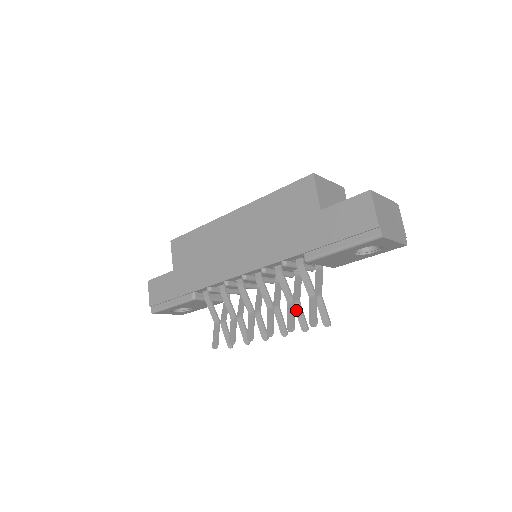
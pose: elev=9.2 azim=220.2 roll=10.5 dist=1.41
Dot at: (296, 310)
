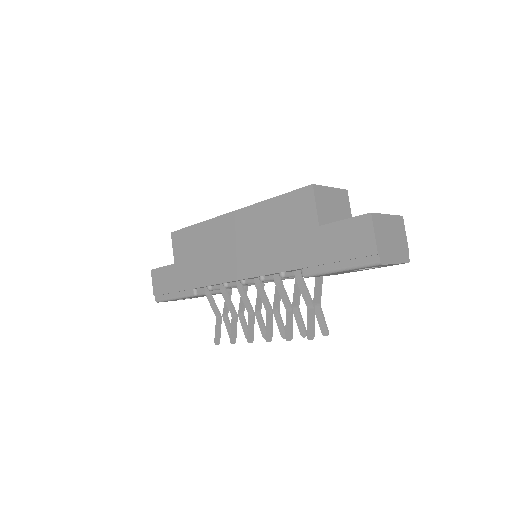
Dot at: (295, 316)
